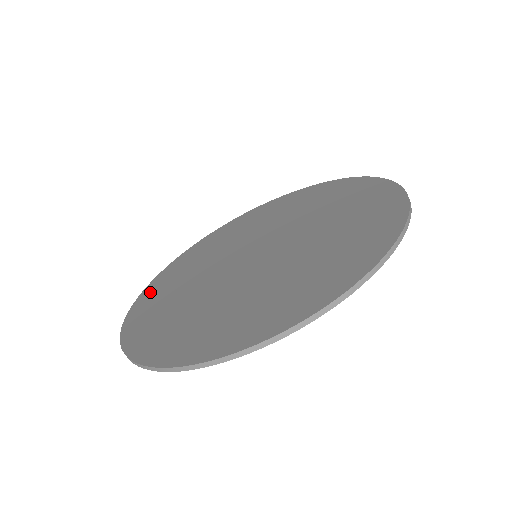
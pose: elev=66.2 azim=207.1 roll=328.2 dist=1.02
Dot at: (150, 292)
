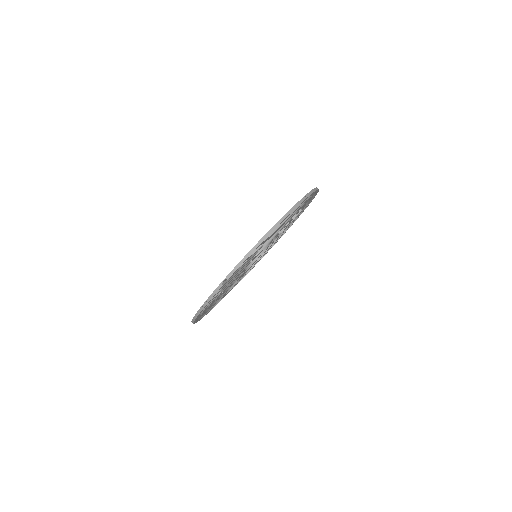
Dot at: occluded
